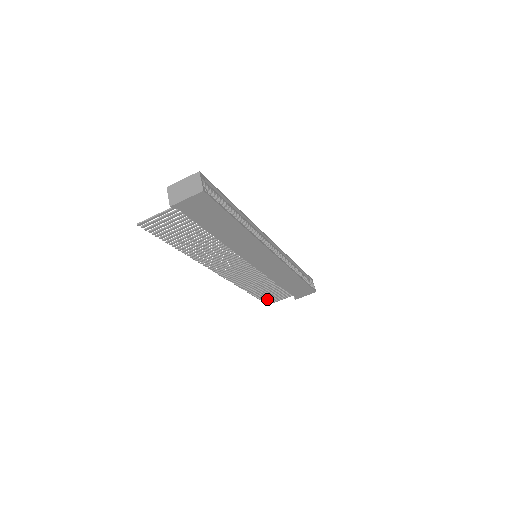
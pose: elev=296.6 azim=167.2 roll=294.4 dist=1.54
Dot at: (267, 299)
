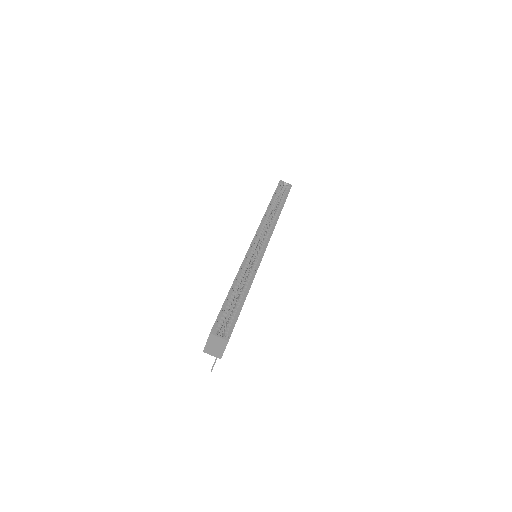
Dot at: occluded
